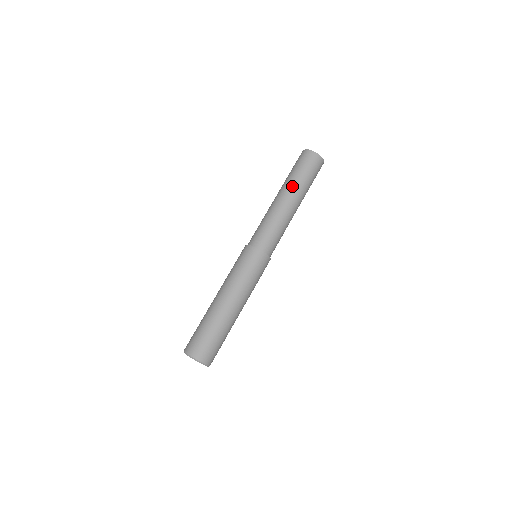
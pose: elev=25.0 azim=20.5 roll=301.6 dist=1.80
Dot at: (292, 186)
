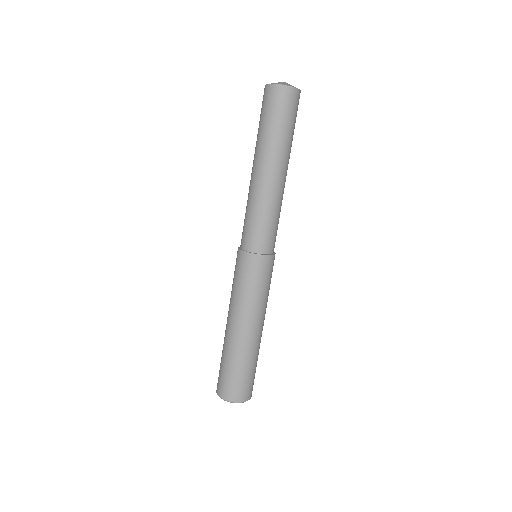
Dot at: (260, 149)
